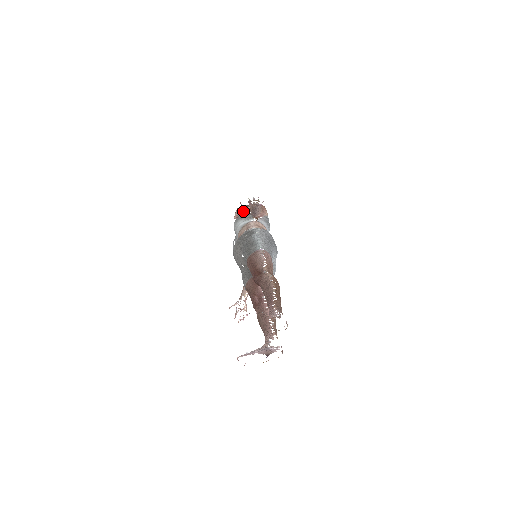
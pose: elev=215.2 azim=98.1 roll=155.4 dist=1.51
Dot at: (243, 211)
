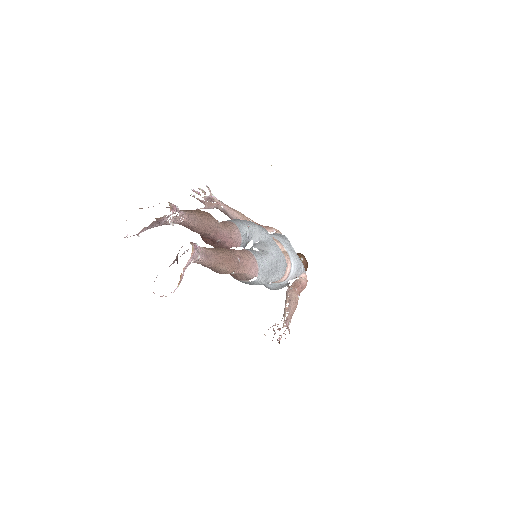
Dot at: occluded
